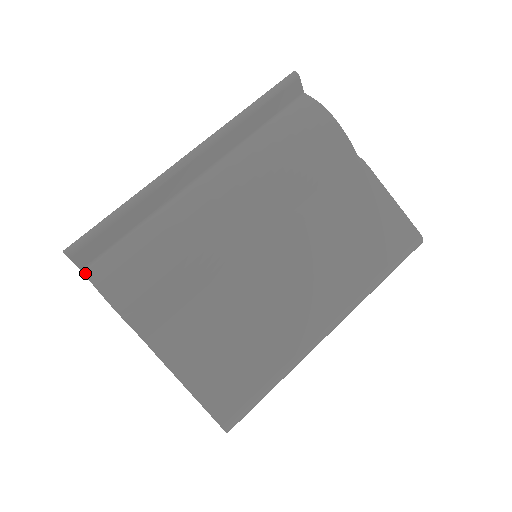
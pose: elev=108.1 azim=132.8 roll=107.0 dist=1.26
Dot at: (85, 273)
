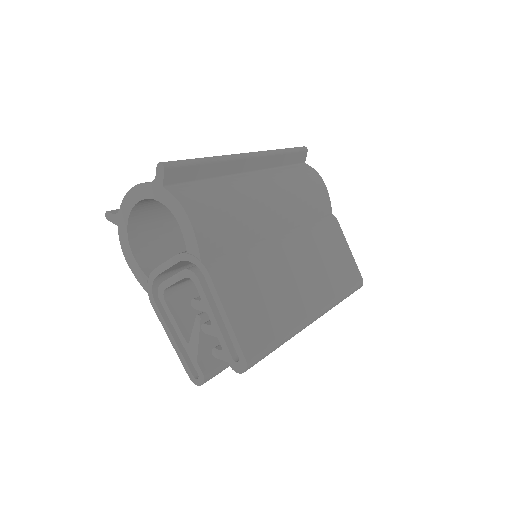
Dot at: (167, 189)
